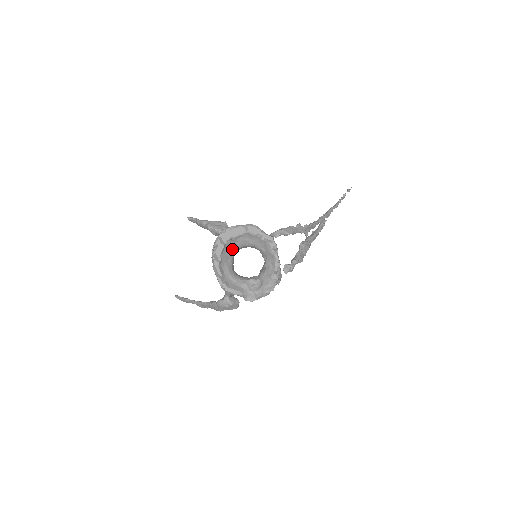
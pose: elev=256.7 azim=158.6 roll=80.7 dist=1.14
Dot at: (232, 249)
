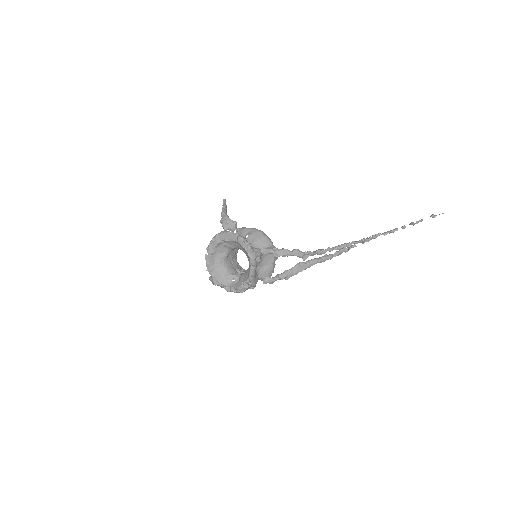
Dot at: (228, 247)
